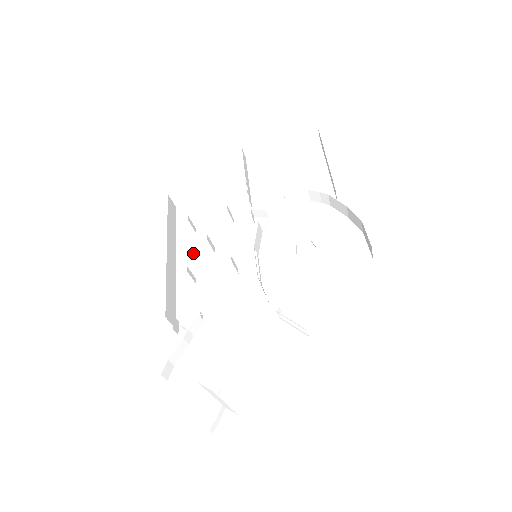
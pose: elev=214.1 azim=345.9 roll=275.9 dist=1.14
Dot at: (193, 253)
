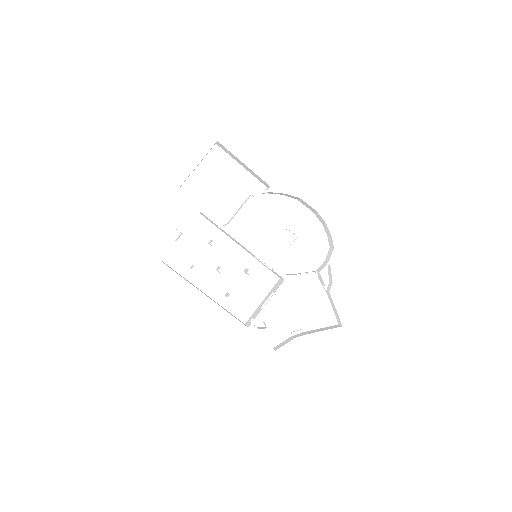
Dot at: (209, 280)
